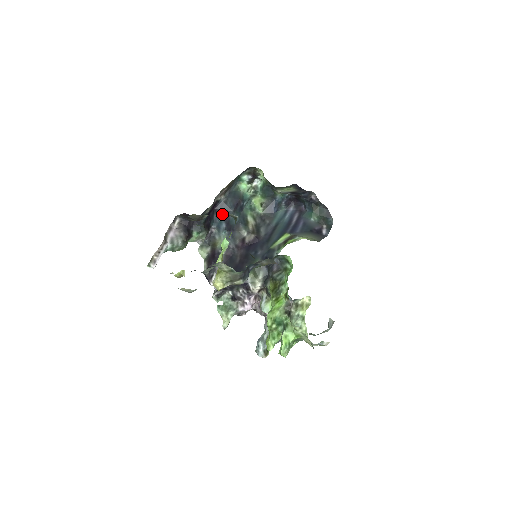
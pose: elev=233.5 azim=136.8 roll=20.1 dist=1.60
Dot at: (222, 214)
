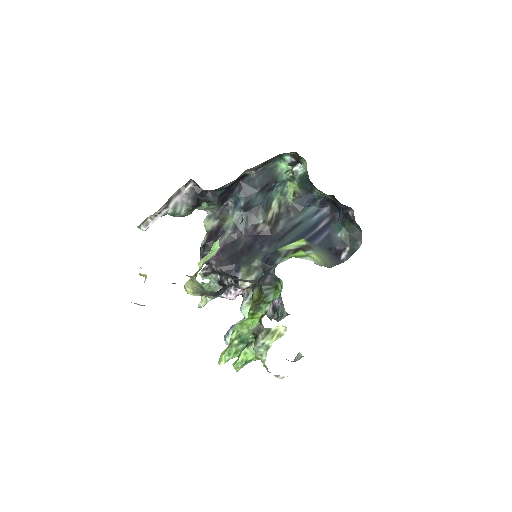
Dot at: (245, 190)
